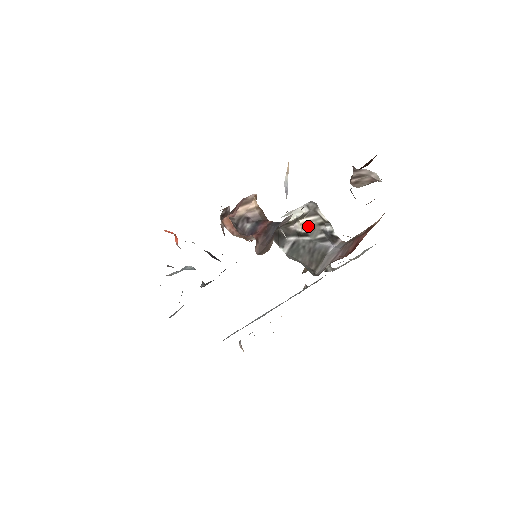
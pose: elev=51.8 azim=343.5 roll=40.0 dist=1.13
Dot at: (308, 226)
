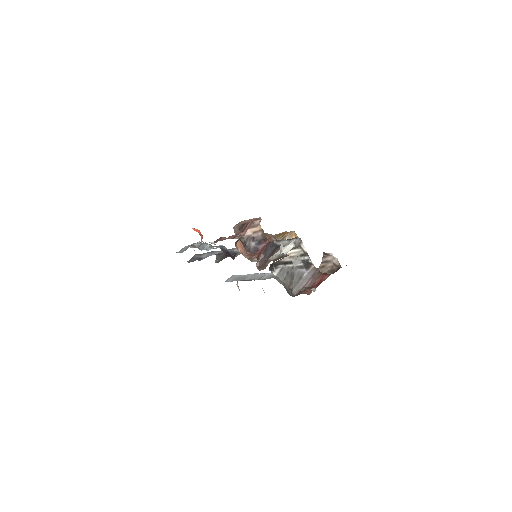
Dot at: (293, 256)
